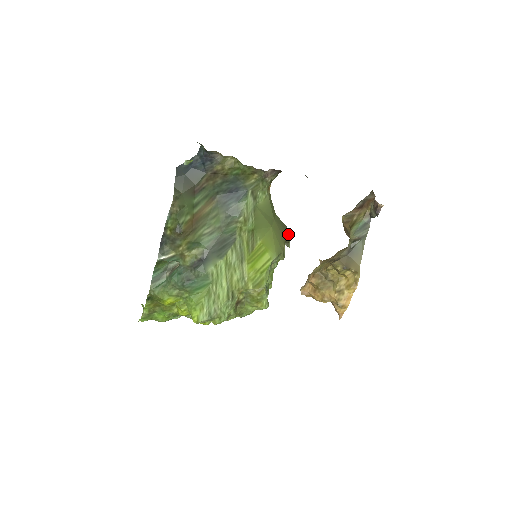
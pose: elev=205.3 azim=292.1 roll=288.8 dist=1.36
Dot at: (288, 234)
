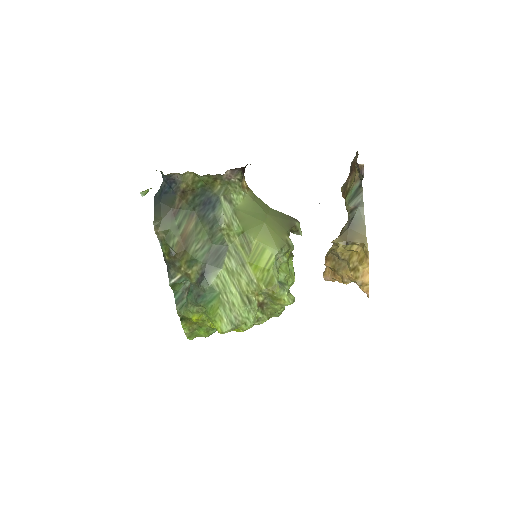
Dot at: (292, 223)
